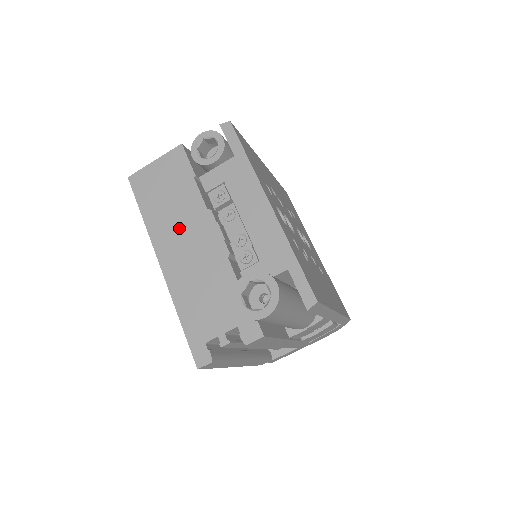
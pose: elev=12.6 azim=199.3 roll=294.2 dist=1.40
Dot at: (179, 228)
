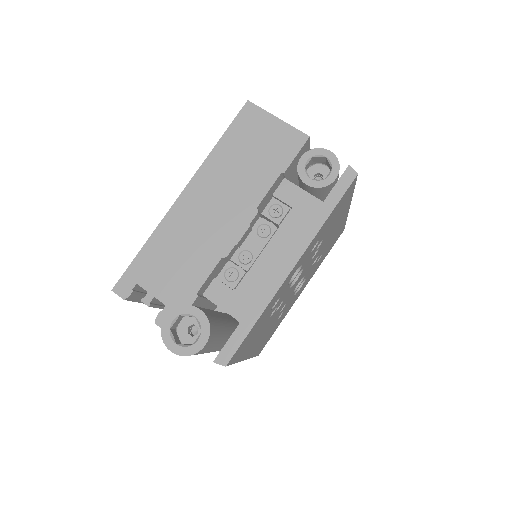
Dot at: (225, 190)
